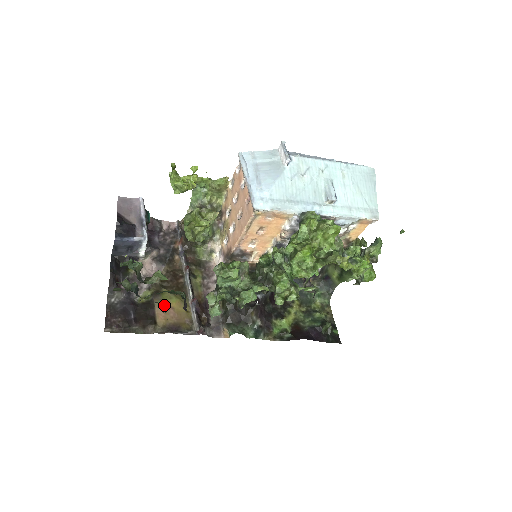
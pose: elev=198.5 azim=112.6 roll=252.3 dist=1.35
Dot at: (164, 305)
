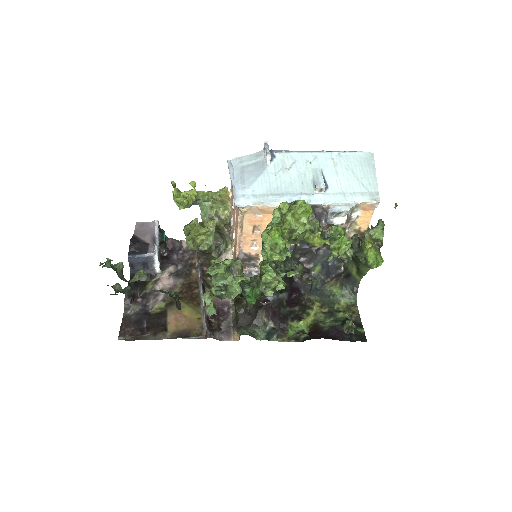
Dot at: (176, 314)
